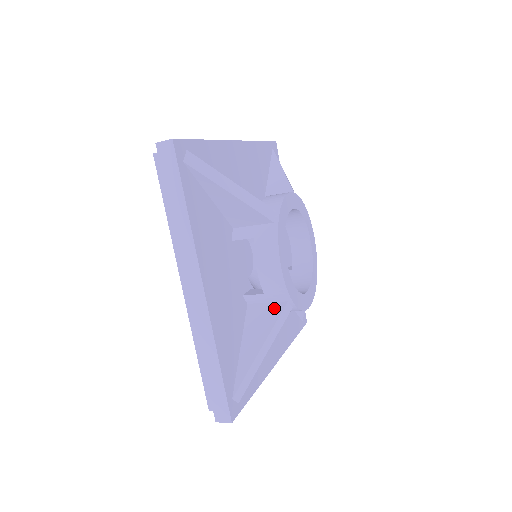
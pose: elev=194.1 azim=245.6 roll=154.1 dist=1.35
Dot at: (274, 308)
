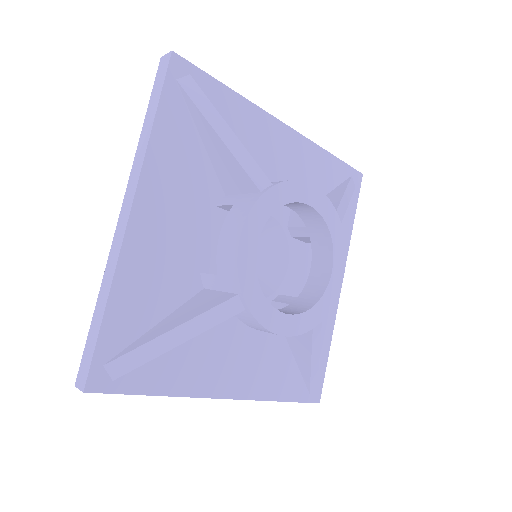
Dot at: (221, 297)
